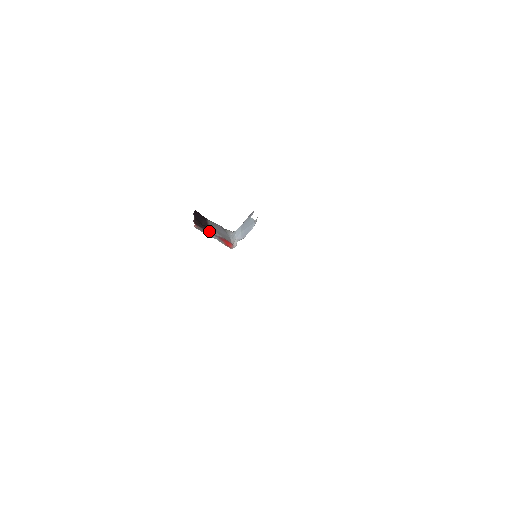
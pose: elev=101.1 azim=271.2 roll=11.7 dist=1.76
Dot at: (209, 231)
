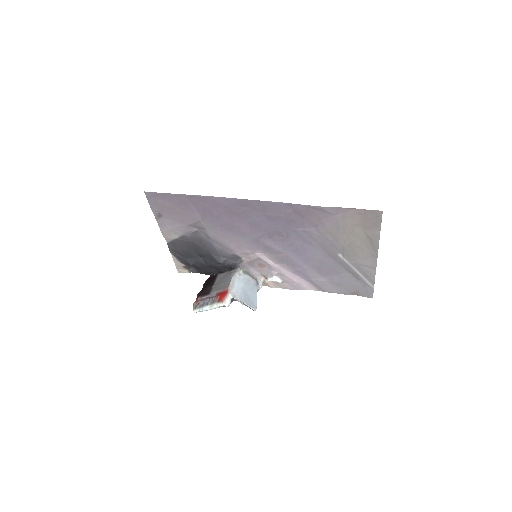
Dot at: (209, 295)
